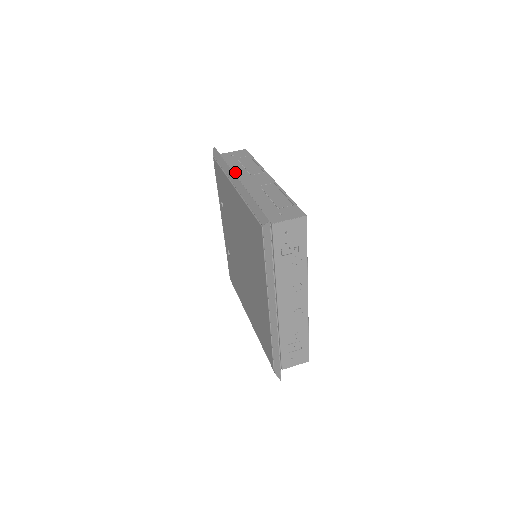
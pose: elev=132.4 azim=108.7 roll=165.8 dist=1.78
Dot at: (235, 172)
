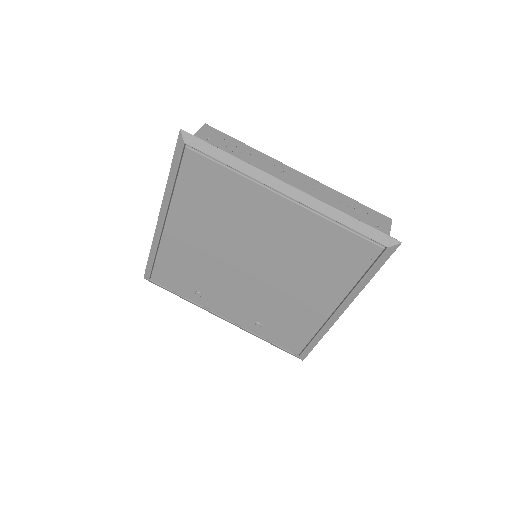
Dot at: occluded
